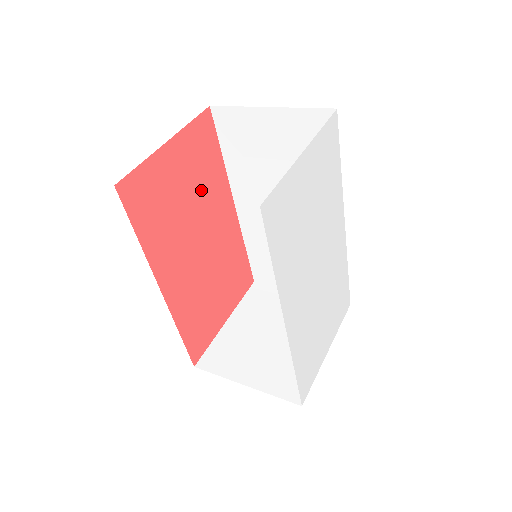
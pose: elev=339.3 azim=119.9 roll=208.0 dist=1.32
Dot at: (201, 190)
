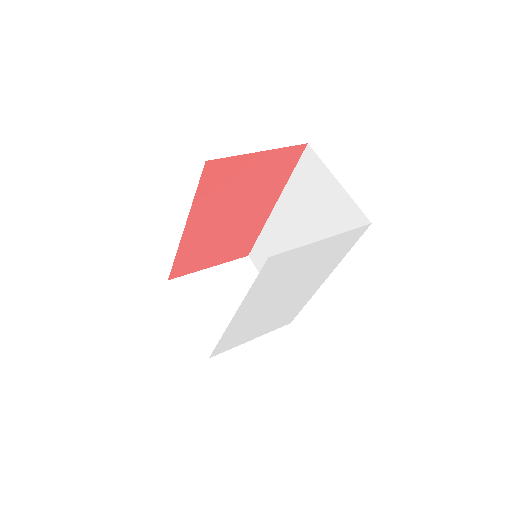
Dot at: (259, 188)
